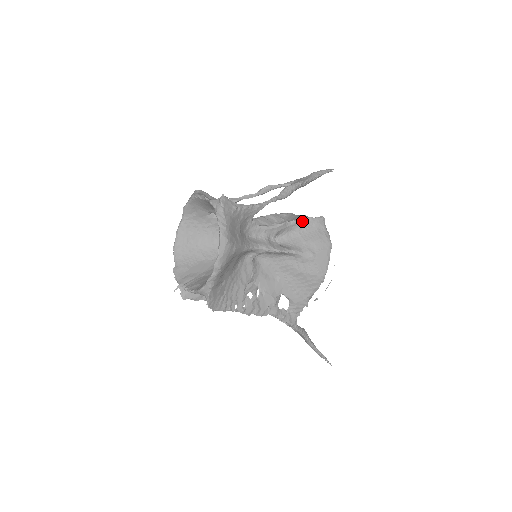
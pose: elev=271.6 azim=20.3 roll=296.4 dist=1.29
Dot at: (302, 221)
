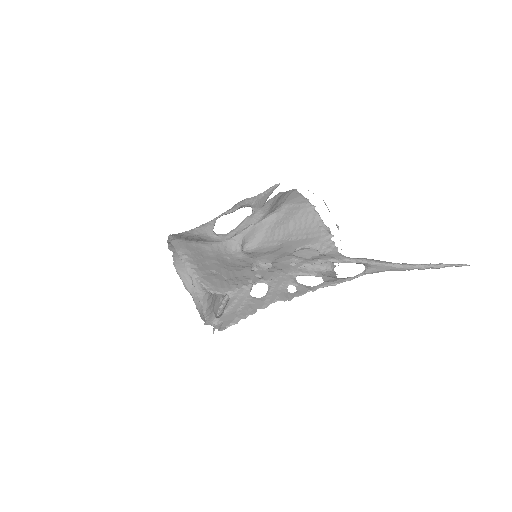
Dot at: (263, 207)
